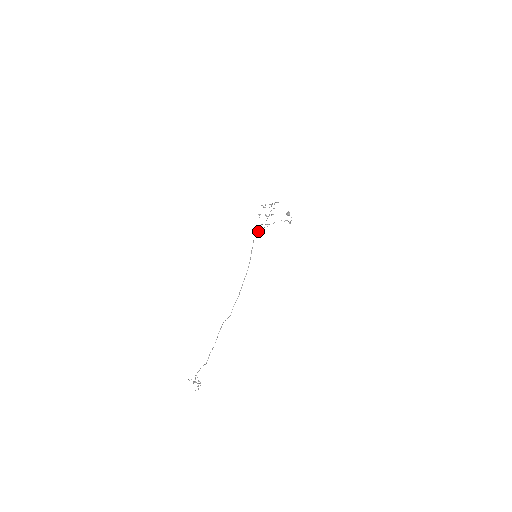
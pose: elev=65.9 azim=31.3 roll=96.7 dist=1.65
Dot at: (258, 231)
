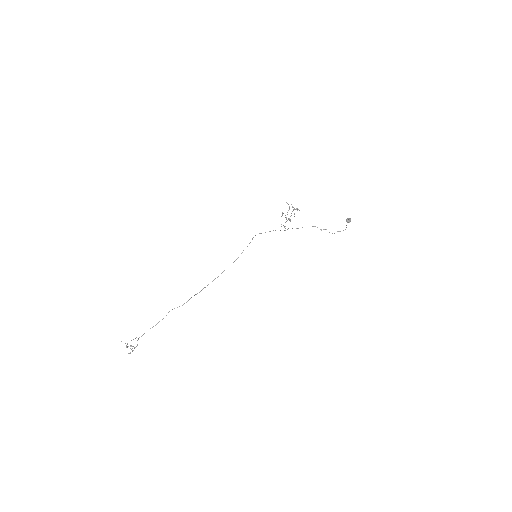
Dot at: occluded
